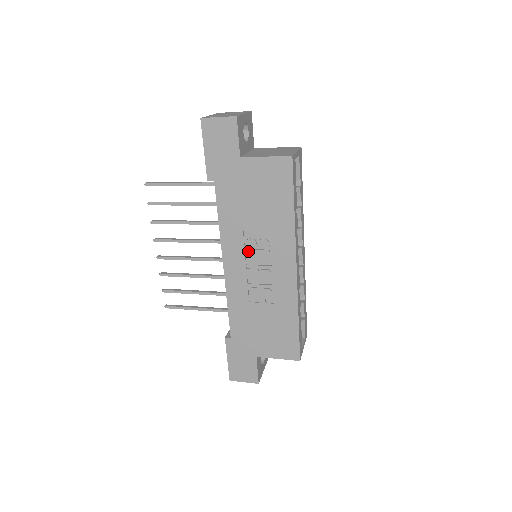
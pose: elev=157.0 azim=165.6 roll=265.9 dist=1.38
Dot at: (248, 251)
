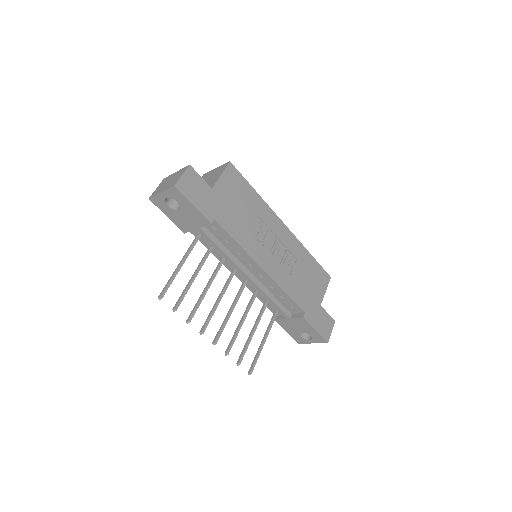
Dot at: (263, 243)
